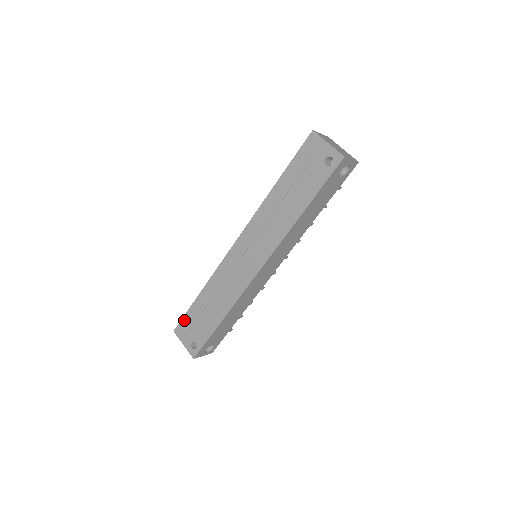
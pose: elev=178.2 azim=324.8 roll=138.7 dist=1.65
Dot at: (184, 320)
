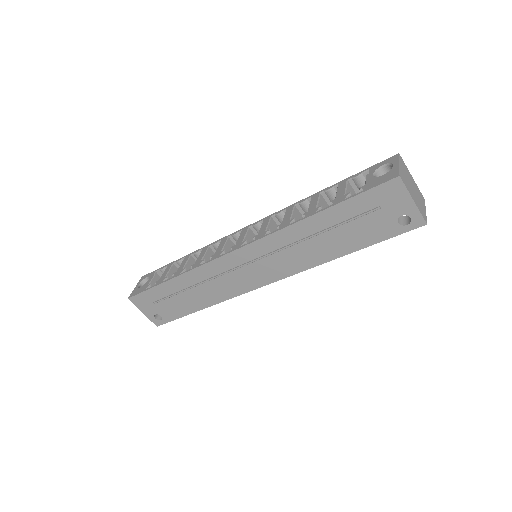
Dot at: (145, 294)
